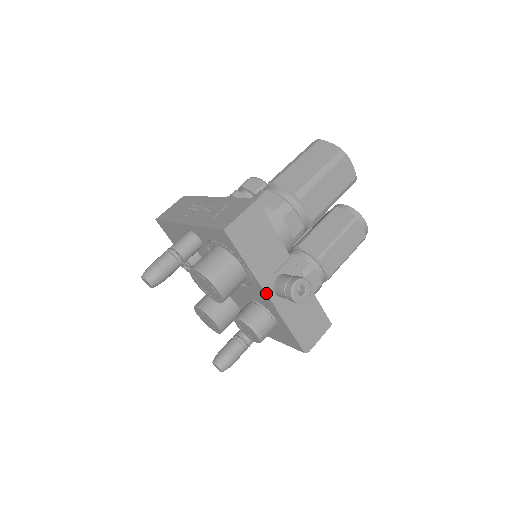
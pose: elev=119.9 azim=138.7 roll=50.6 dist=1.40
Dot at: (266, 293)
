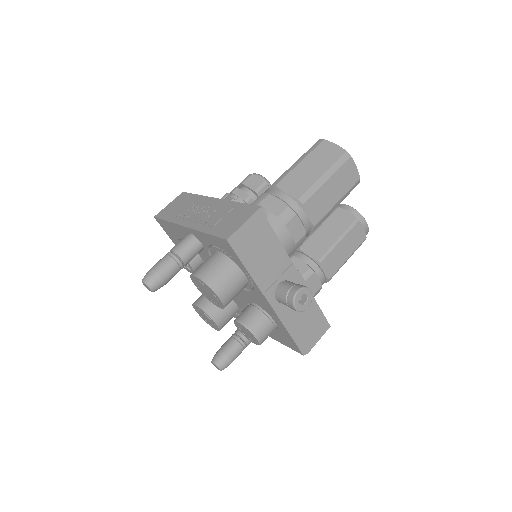
Dot at: (267, 300)
